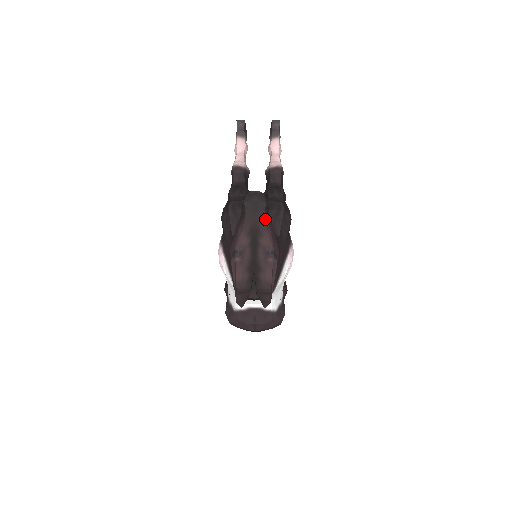
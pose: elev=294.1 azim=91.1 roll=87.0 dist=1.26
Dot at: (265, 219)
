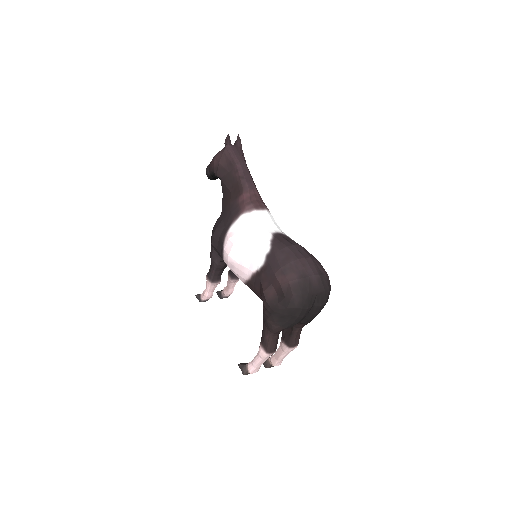
Dot at: occluded
